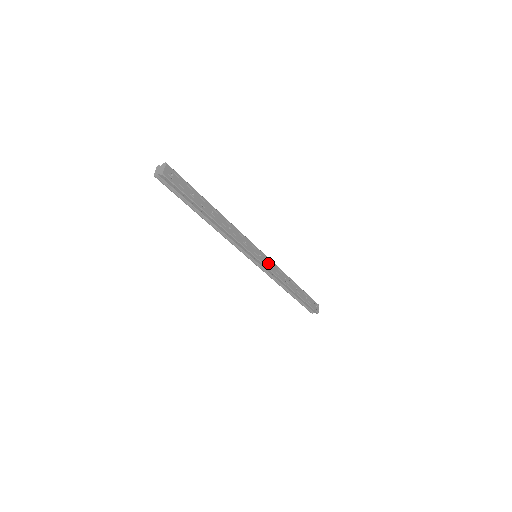
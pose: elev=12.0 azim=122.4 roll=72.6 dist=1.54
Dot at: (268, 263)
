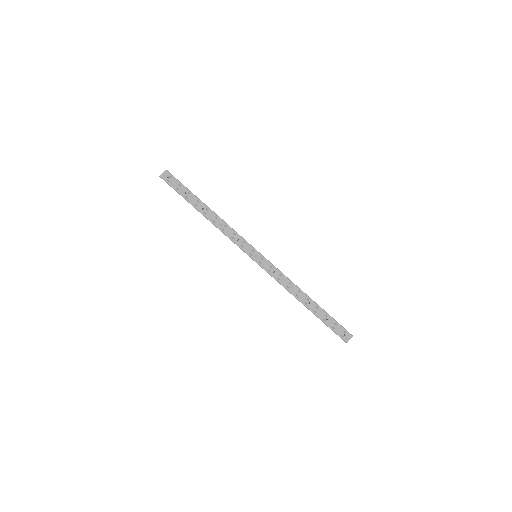
Dot at: (267, 266)
